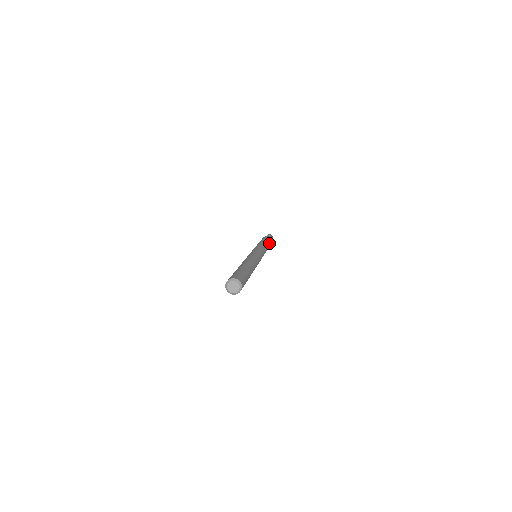
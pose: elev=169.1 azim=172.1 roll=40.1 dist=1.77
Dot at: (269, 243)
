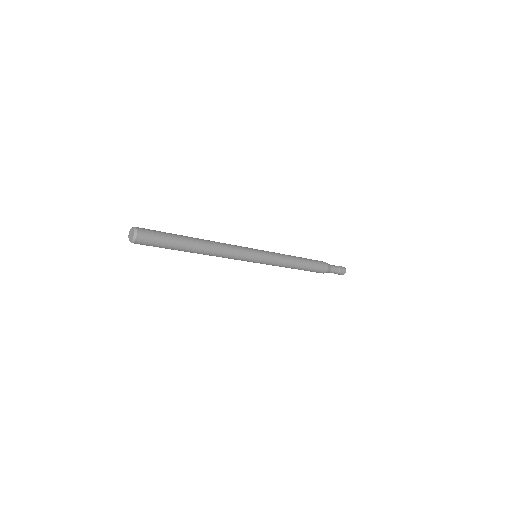
Dot at: (312, 266)
